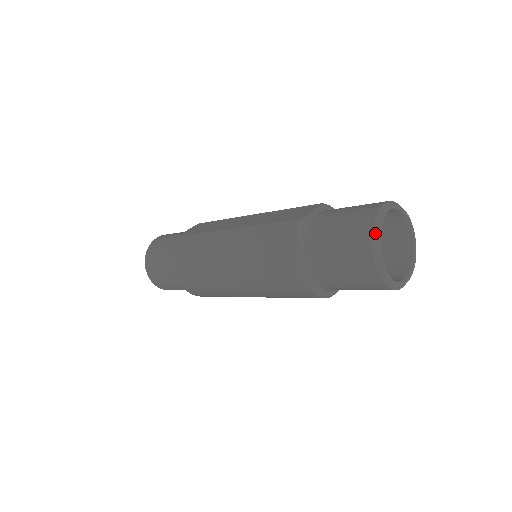
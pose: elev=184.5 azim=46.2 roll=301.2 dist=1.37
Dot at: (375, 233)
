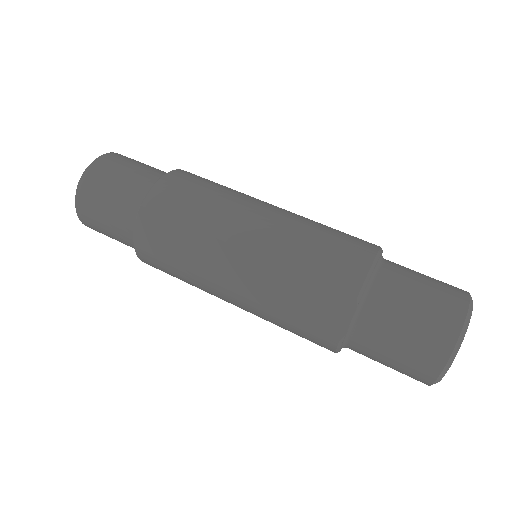
Dot at: occluded
